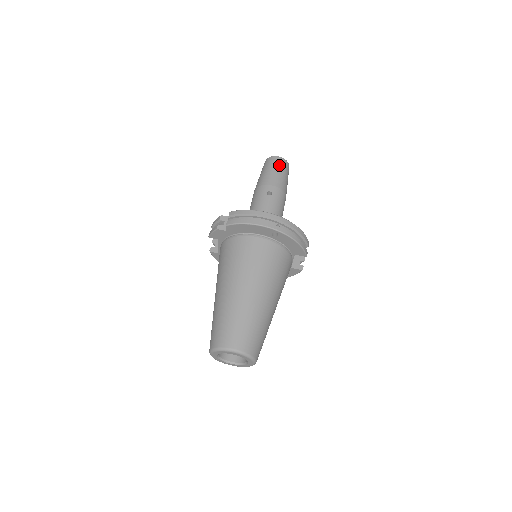
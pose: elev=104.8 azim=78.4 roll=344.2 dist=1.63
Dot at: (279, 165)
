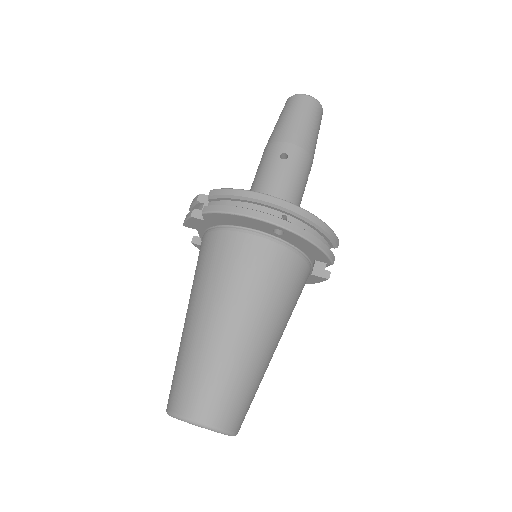
Dot at: (305, 109)
